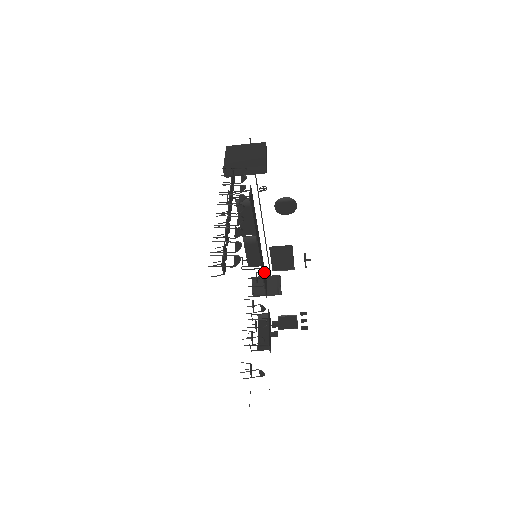
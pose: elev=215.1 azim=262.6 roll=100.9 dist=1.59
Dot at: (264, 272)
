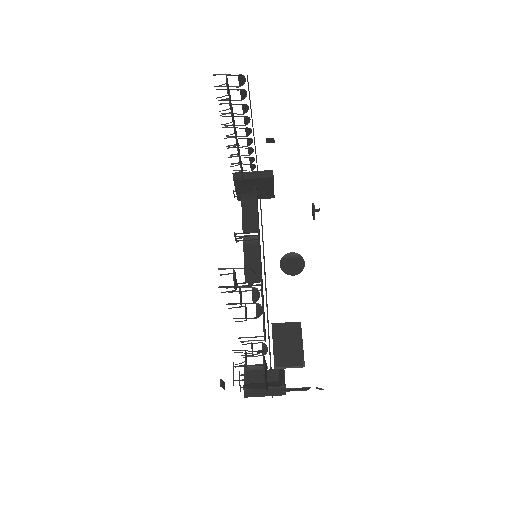
Dot at: occluded
